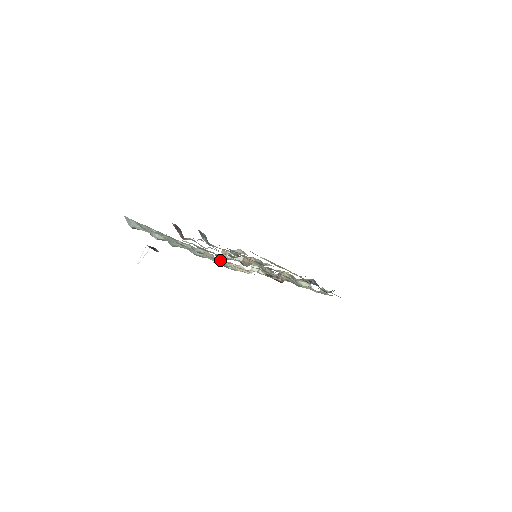
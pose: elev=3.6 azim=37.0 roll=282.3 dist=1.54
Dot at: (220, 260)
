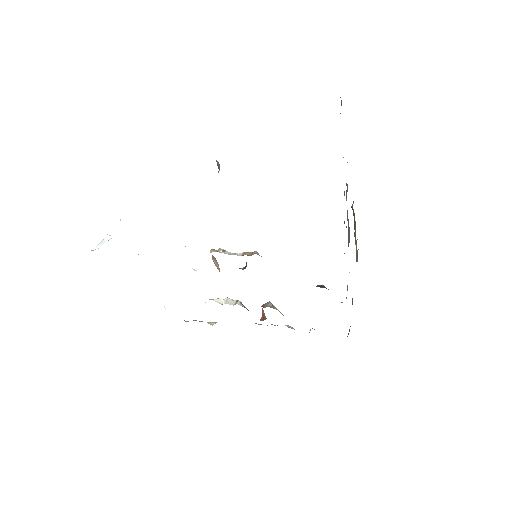
Dot at: occluded
